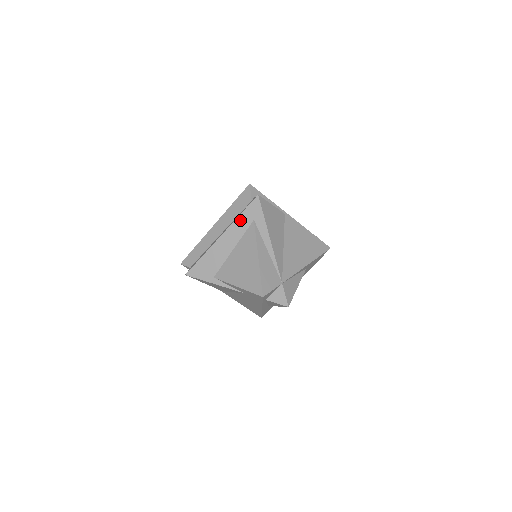
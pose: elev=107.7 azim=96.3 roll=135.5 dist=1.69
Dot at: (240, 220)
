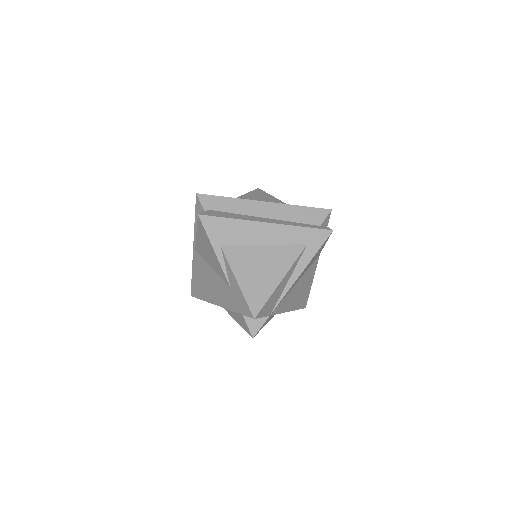
Dot at: (297, 231)
